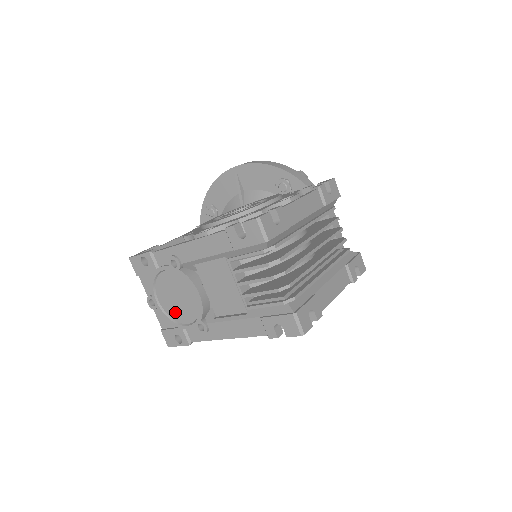
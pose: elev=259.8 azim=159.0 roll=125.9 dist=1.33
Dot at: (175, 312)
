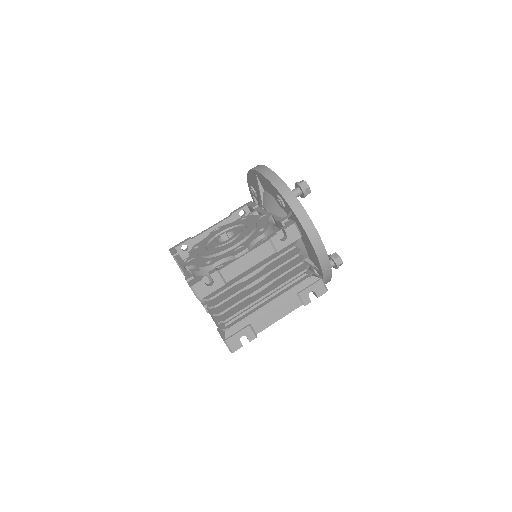
Dot at: occluded
